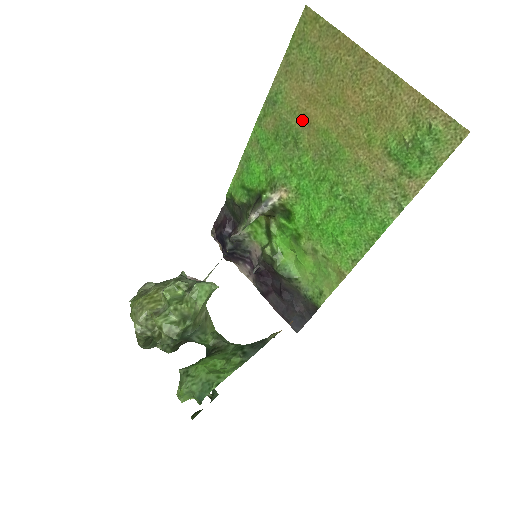
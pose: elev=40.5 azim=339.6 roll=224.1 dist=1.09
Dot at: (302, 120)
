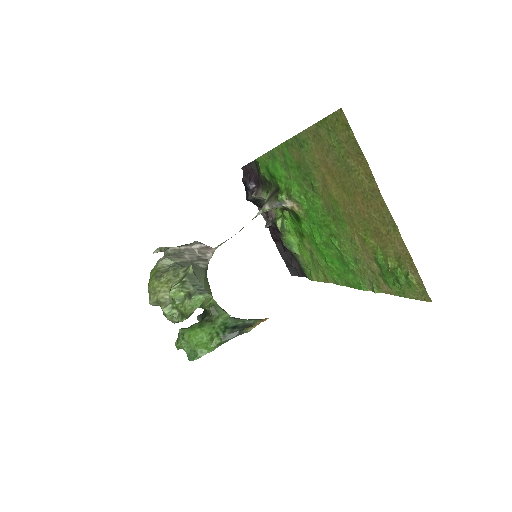
Dot at: (320, 177)
